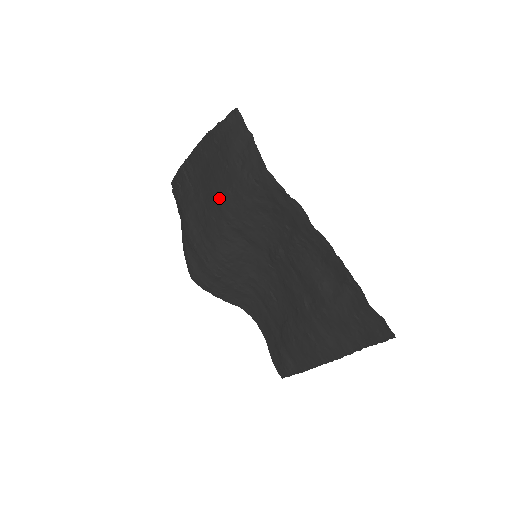
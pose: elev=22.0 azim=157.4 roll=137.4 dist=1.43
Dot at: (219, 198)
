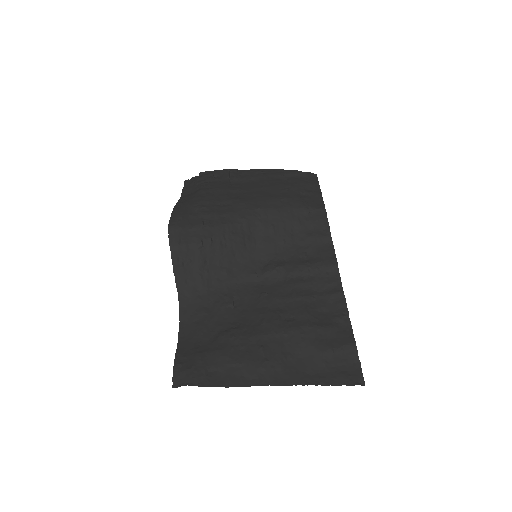
Dot at: (265, 197)
